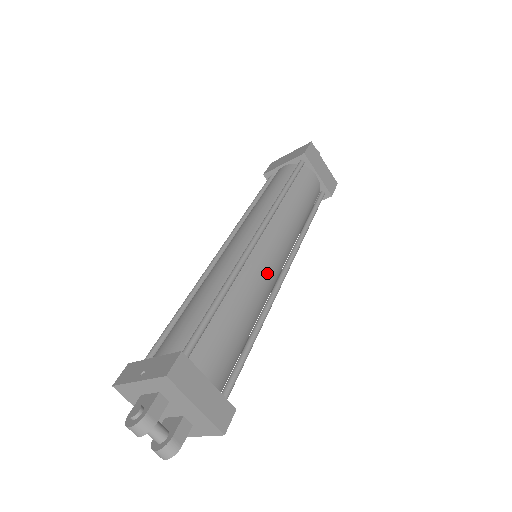
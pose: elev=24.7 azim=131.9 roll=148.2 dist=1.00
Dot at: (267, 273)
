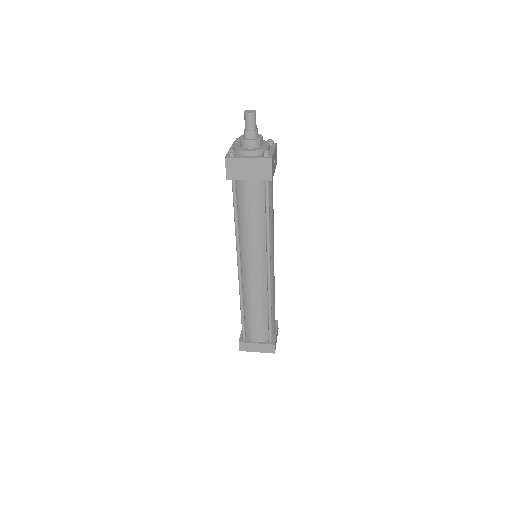
Dot at: (255, 285)
